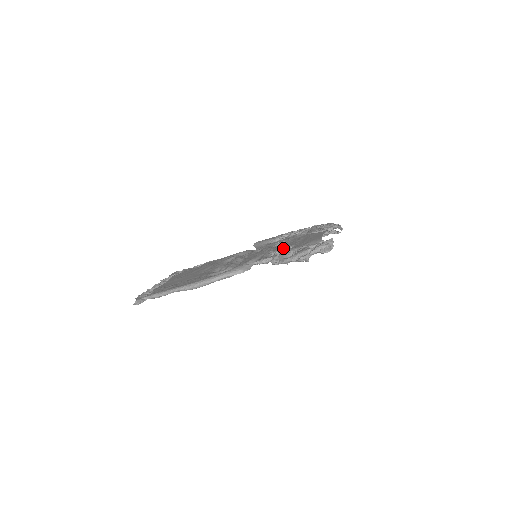
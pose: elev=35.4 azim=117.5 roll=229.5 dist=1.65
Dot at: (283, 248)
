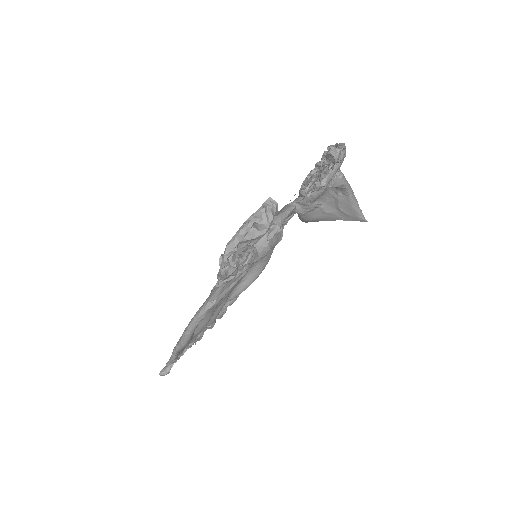
Dot at: occluded
